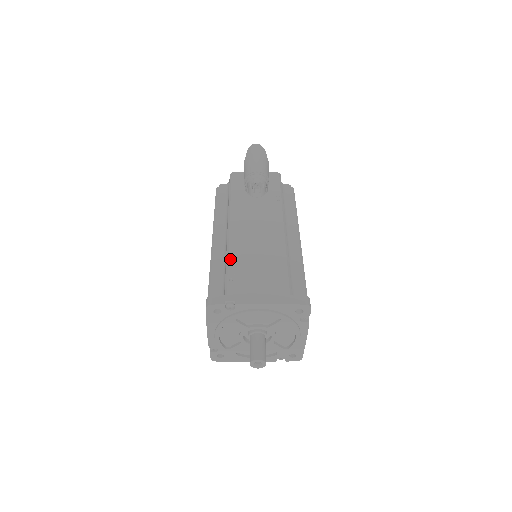
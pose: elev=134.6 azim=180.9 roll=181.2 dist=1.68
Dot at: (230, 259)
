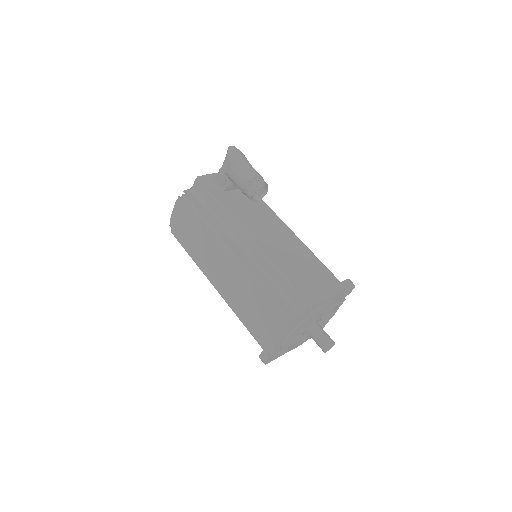
Dot at: (278, 266)
